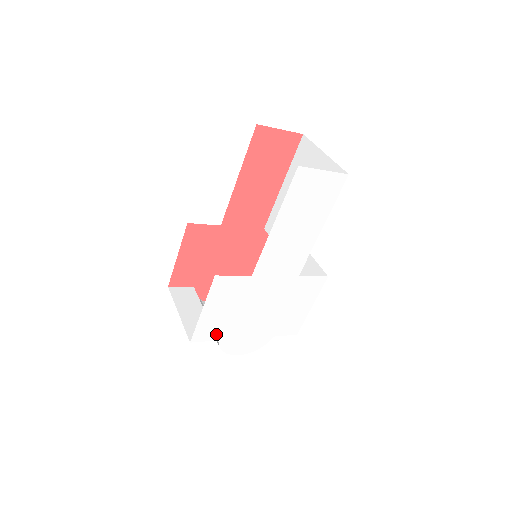
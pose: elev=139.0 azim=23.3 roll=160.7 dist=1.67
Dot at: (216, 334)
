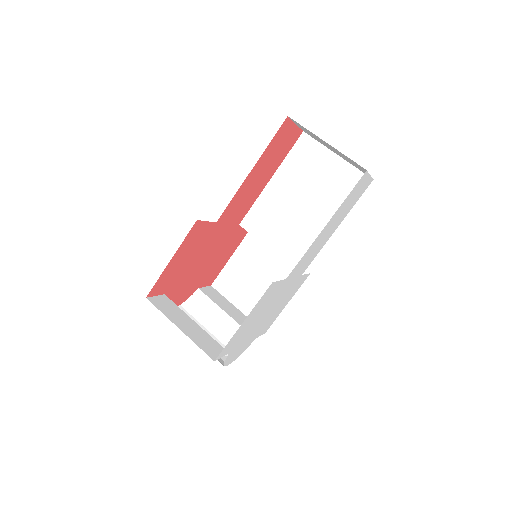
Dot at: (232, 346)
